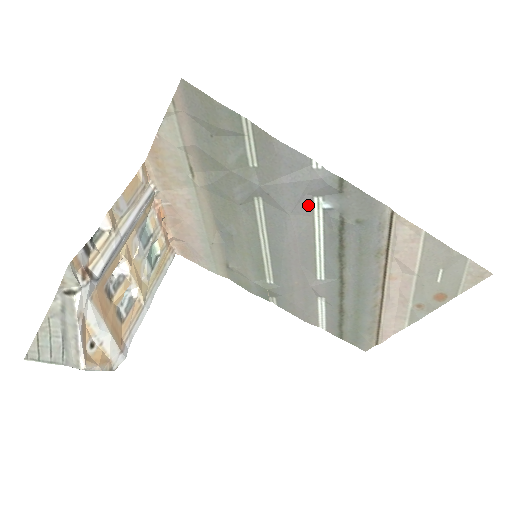
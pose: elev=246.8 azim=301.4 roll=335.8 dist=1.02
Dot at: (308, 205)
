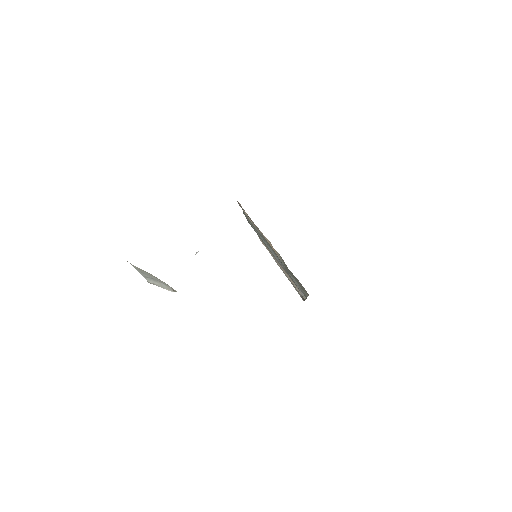
Dot at: occluded
